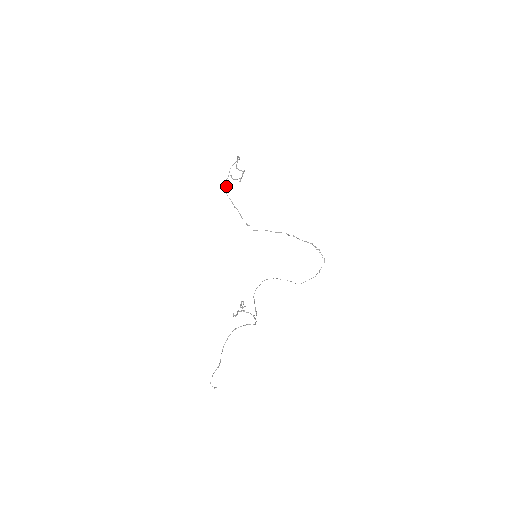
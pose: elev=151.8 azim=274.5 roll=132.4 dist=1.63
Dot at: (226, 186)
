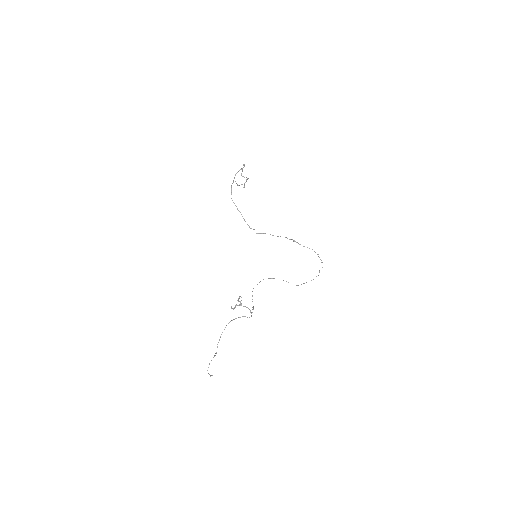
Dot at: (231, 191)
